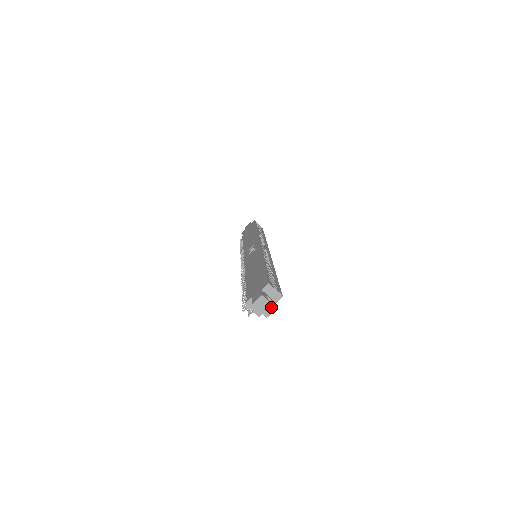
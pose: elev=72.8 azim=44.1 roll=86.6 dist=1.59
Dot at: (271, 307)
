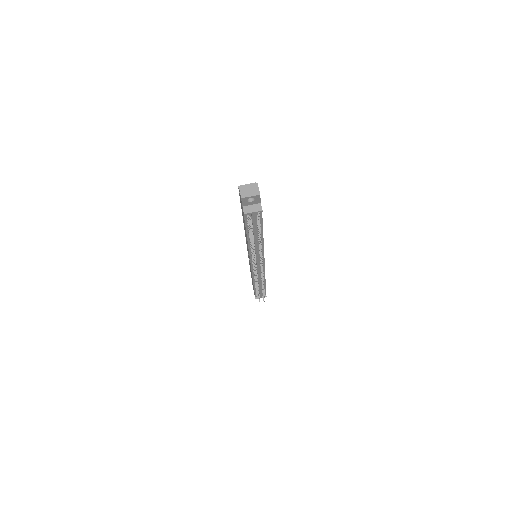
Dot at: (253, 187)
